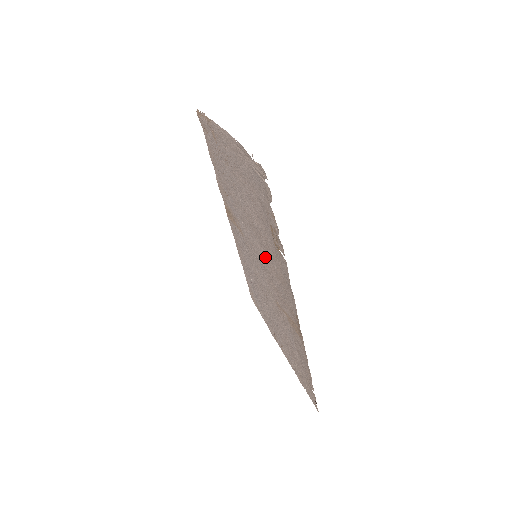
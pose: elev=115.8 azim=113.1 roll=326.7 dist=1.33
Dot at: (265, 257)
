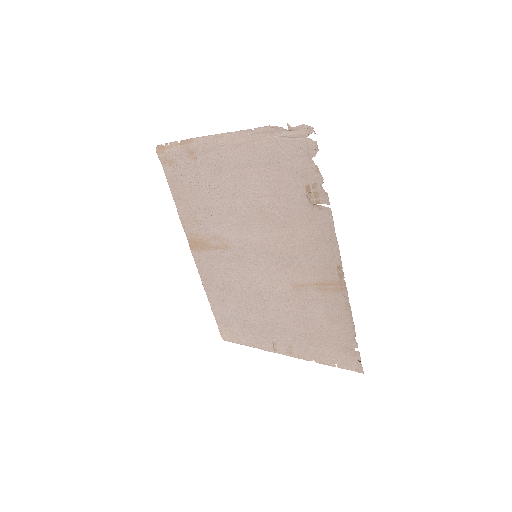
Dot at: (281, 239)
